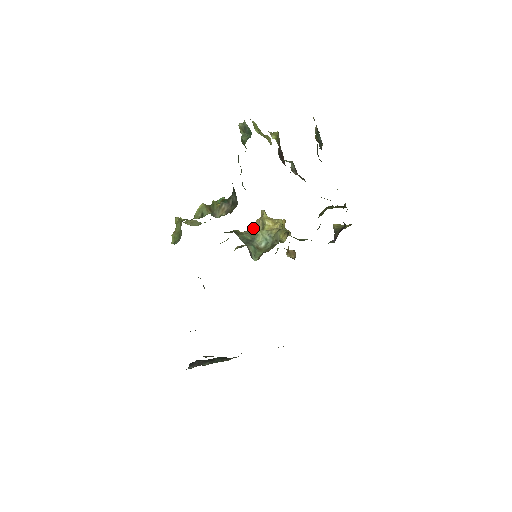
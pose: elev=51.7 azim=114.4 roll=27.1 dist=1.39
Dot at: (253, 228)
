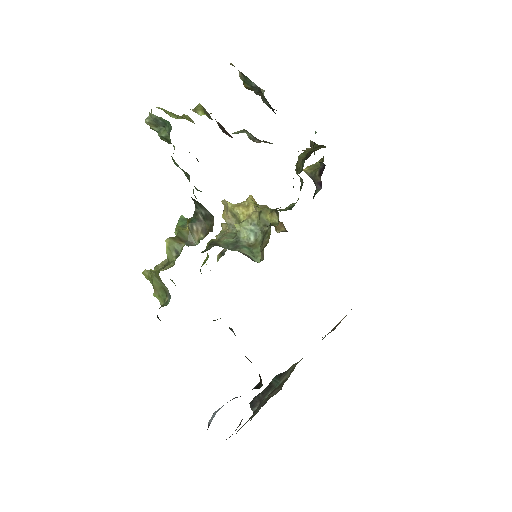
Dot at: (222, 225)
